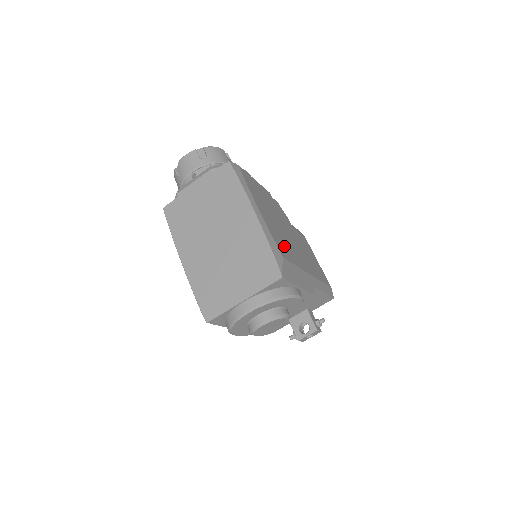
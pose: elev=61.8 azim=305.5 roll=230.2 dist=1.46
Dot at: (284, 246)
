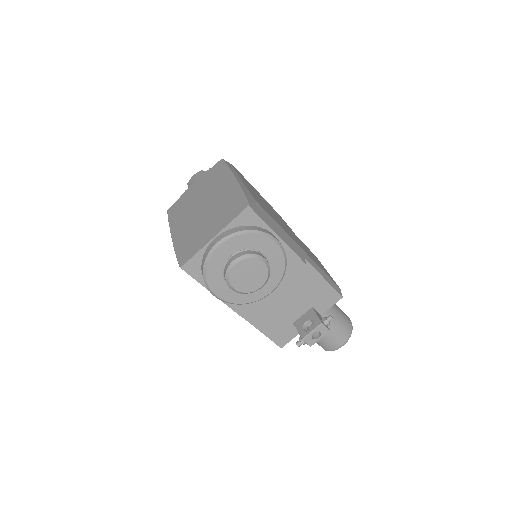
Dot at: (266, 209)
